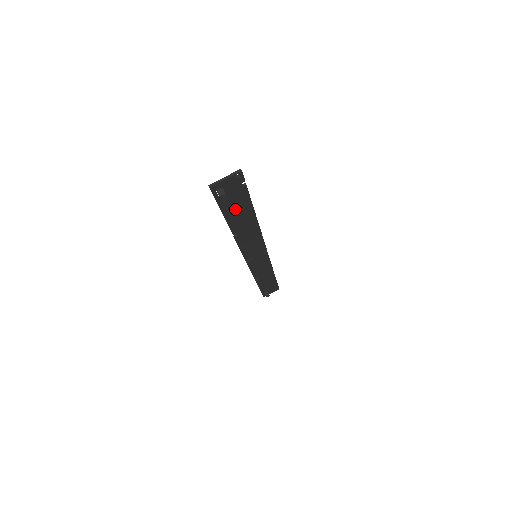
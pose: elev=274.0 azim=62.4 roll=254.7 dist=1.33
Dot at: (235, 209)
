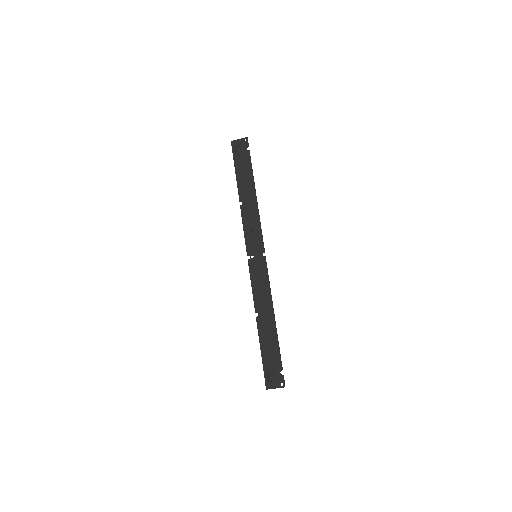
Dot at: (269, 350)
